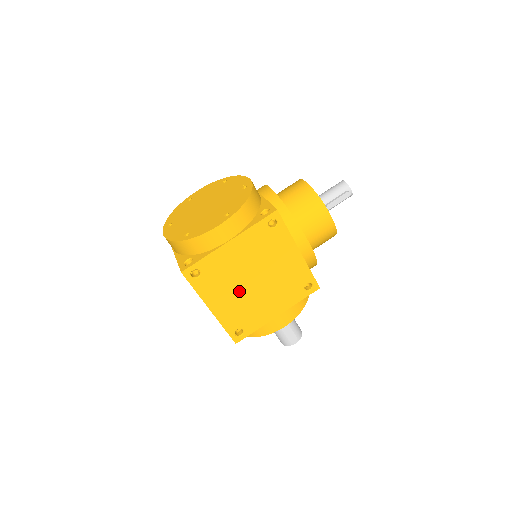
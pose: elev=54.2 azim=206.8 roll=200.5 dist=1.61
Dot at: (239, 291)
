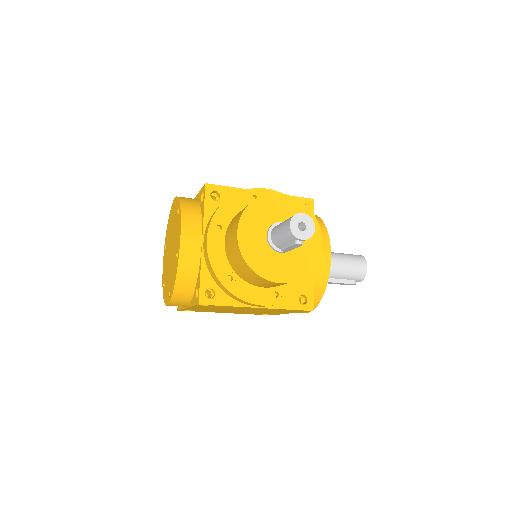
Dot at: (235, 311)
